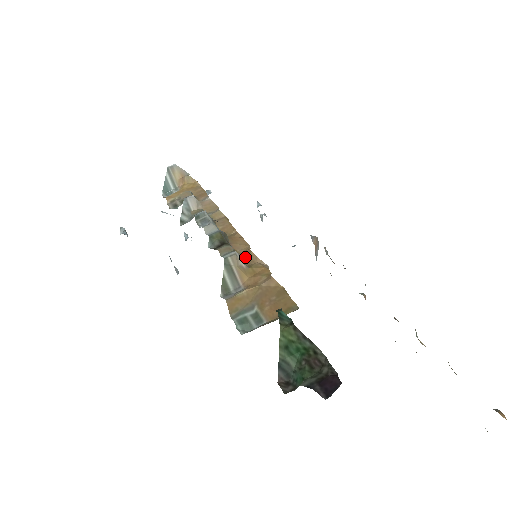
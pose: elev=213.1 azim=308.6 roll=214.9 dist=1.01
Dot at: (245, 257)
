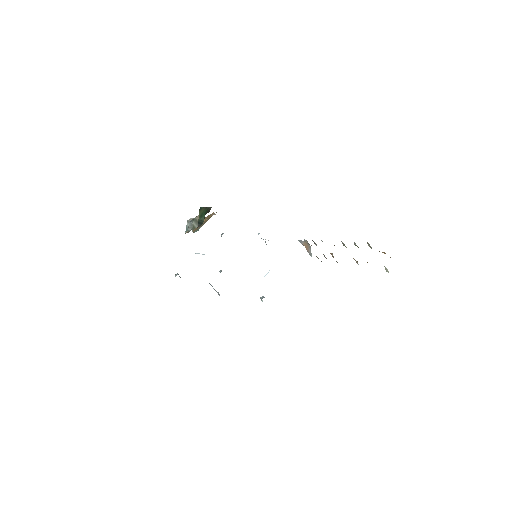
Dot at: occluded
